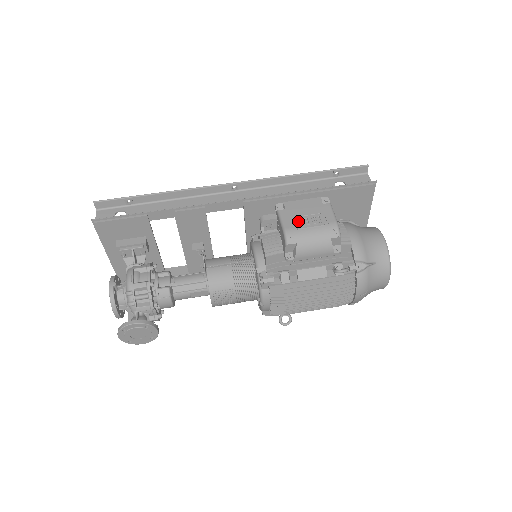
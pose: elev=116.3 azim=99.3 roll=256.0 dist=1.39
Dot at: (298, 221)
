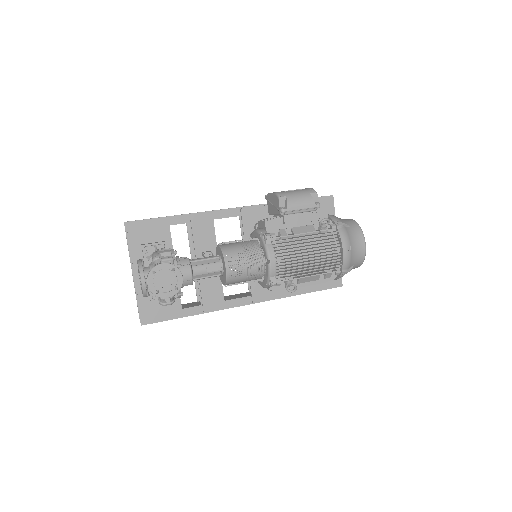
Dot at: occluded
